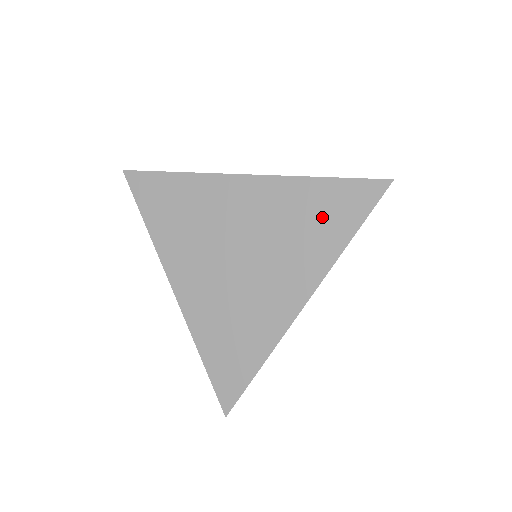
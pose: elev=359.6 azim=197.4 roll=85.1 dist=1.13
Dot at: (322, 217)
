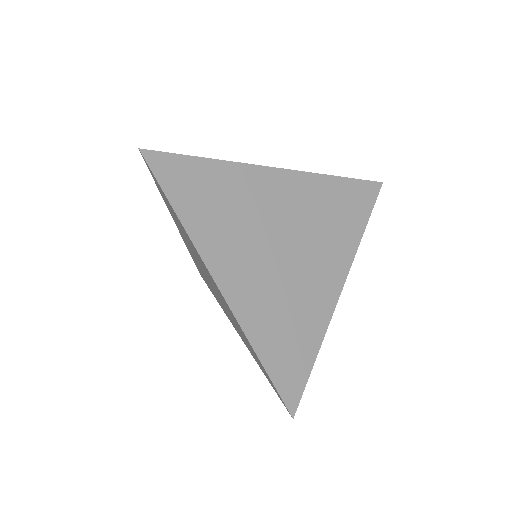
Dot at: (344, 210)
